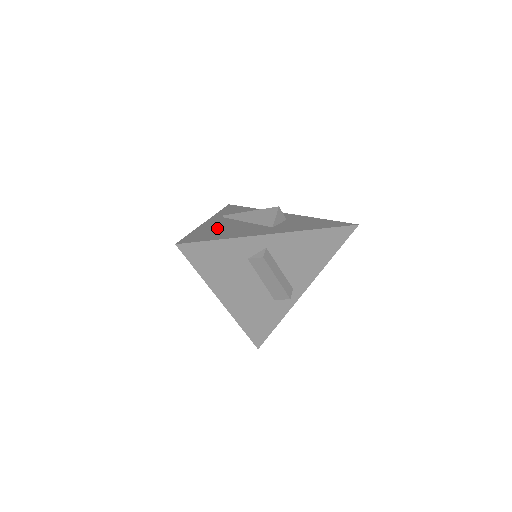
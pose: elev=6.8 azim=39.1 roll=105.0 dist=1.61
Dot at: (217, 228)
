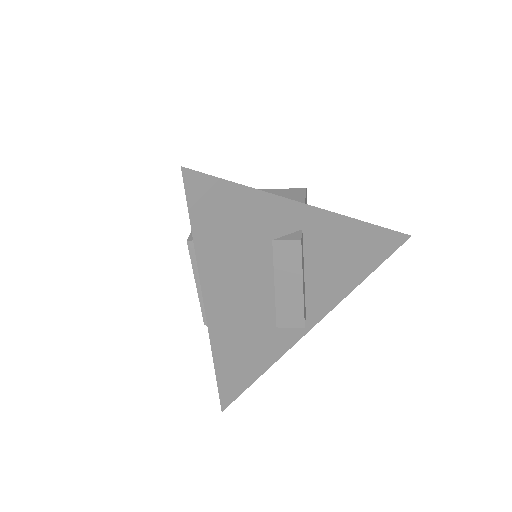
Dot at: occluded
